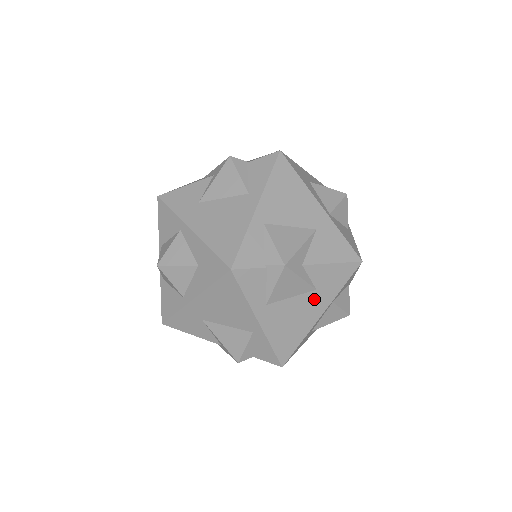
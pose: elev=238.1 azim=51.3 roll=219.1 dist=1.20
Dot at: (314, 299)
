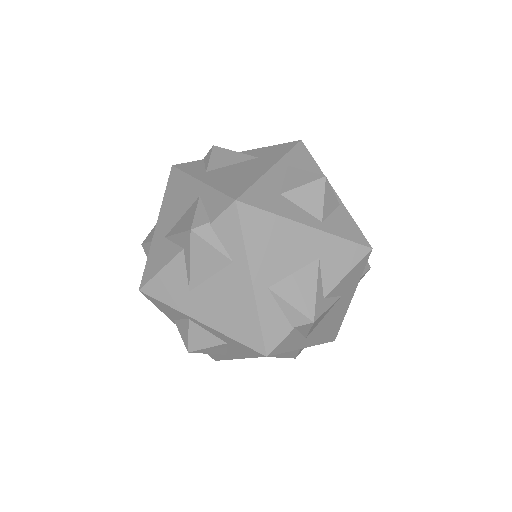
Dot at: (258, 162)
